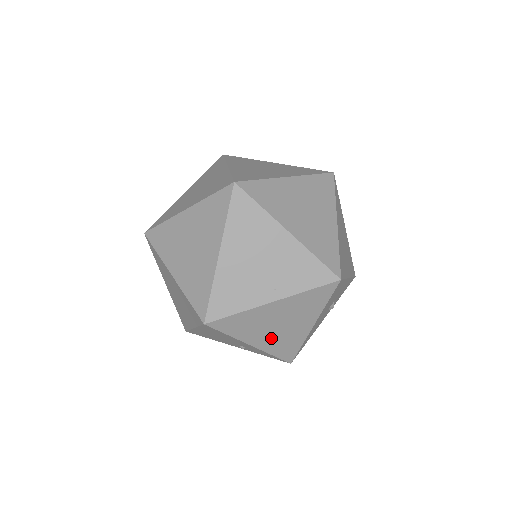
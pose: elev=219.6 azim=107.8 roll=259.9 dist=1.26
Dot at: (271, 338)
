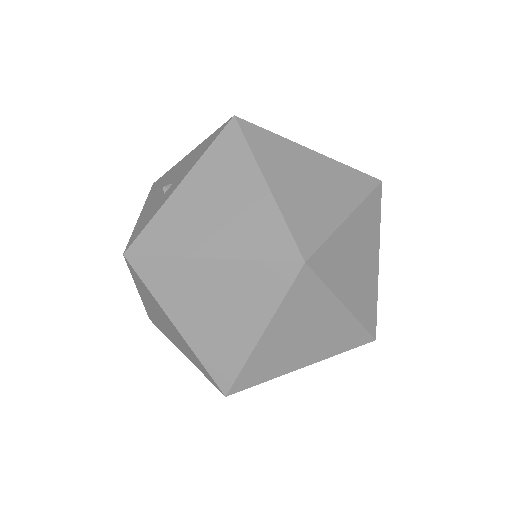
Dot at: occluded
